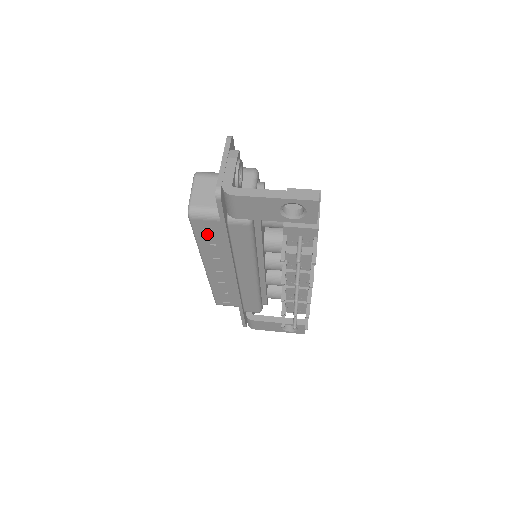
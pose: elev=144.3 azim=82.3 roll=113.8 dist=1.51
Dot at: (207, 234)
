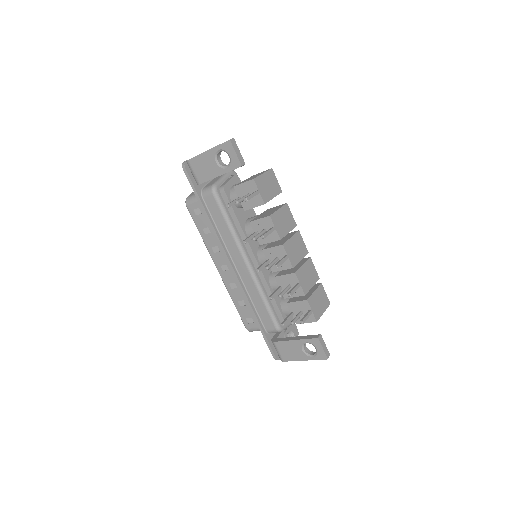
Dot at: (201, 220)
